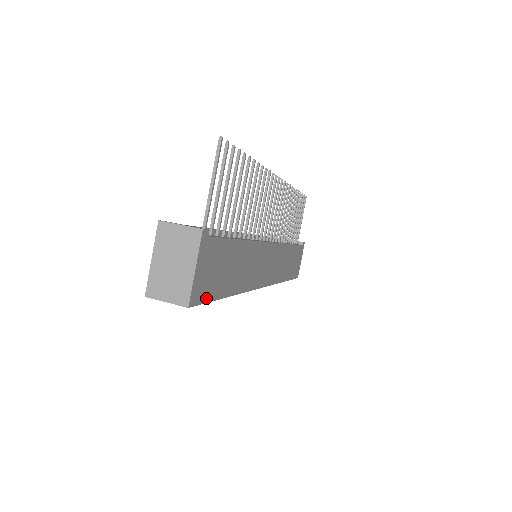
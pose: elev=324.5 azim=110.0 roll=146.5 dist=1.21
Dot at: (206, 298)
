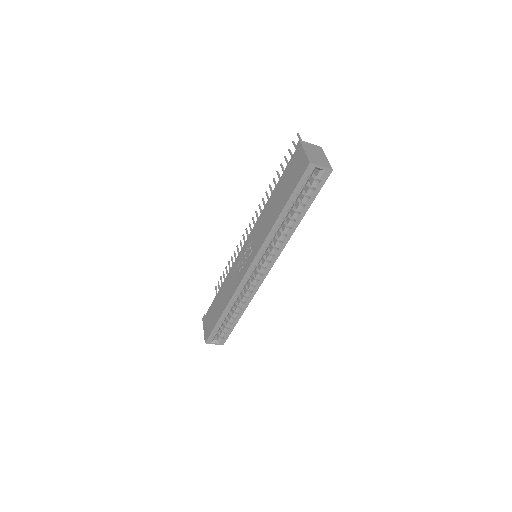
Dot at: (320, 187)
